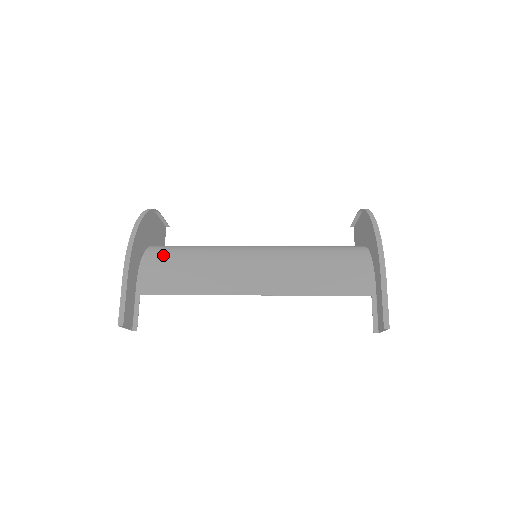
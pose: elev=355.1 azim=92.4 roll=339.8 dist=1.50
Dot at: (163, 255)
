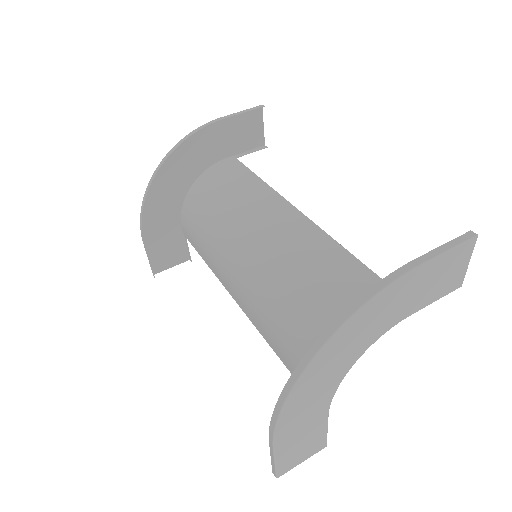
Dot at: (197, 203)
